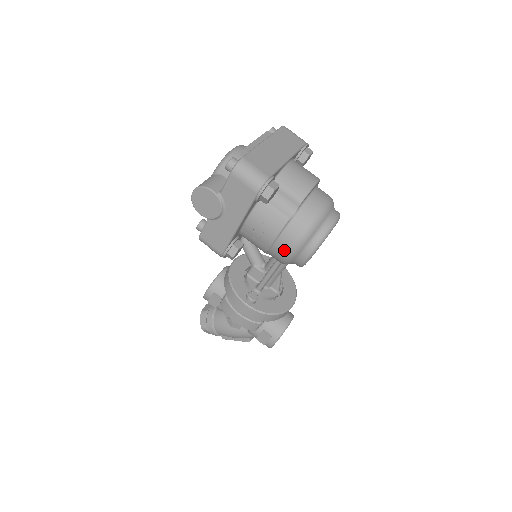
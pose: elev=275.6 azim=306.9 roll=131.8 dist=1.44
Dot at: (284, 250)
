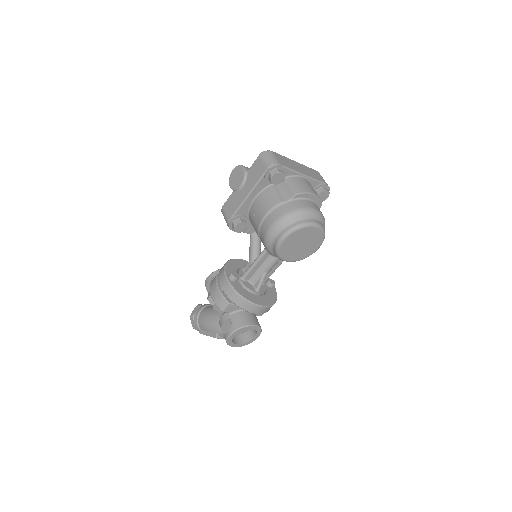
Dot at: (268, 225)
